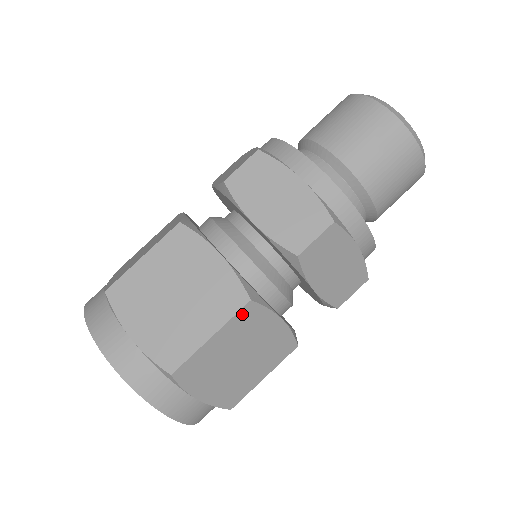
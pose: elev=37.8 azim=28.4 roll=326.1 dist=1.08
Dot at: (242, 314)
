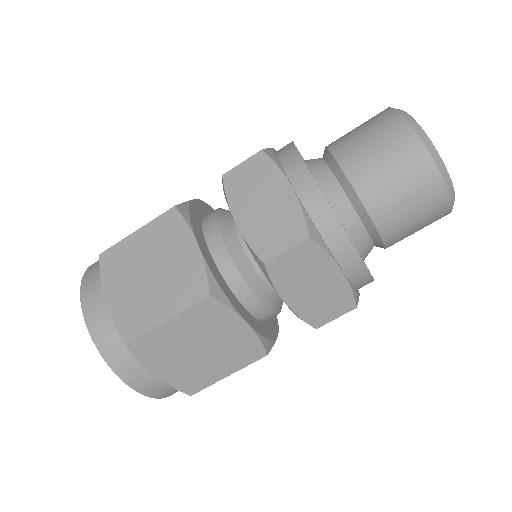
Dot at: (200, 306)
